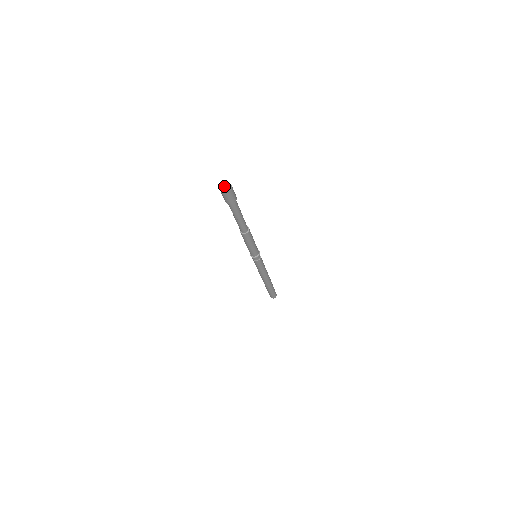
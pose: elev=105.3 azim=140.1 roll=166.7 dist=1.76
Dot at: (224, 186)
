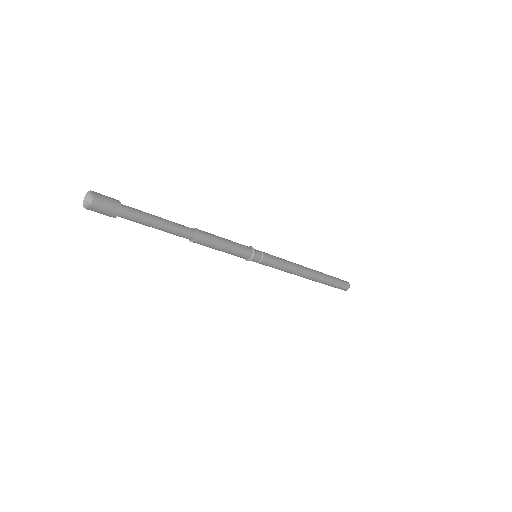
Dot at: (90, 195)
